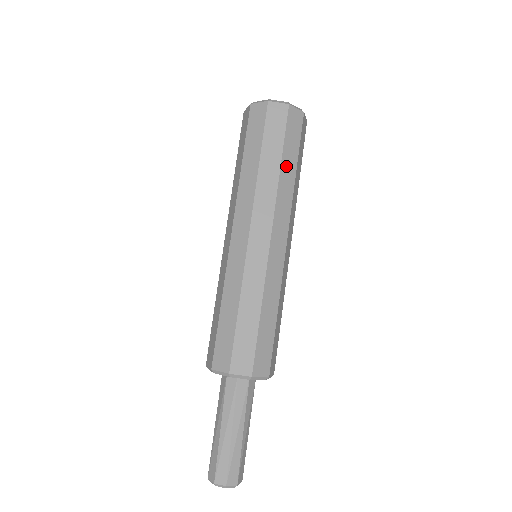
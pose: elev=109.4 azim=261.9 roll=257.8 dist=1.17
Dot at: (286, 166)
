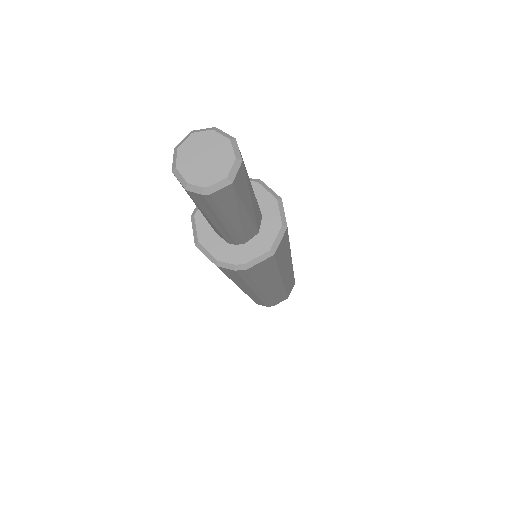
Dot at: occluded
